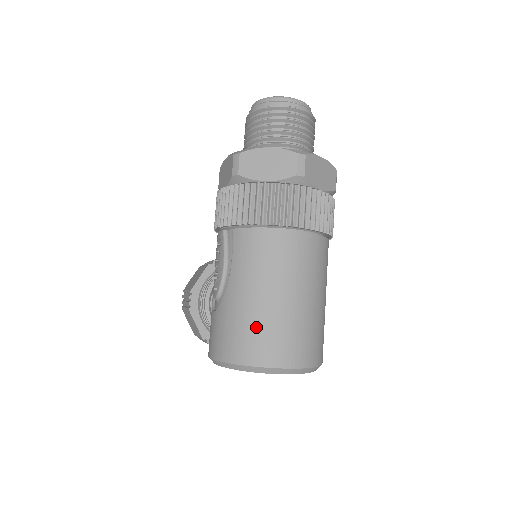
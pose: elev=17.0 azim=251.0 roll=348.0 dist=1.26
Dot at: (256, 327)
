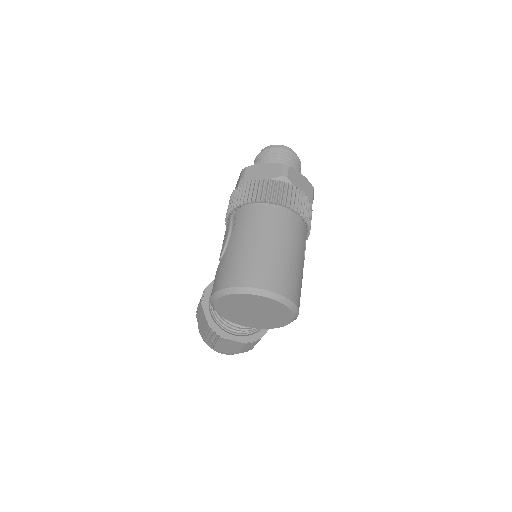
Dot at: (246, 262)
